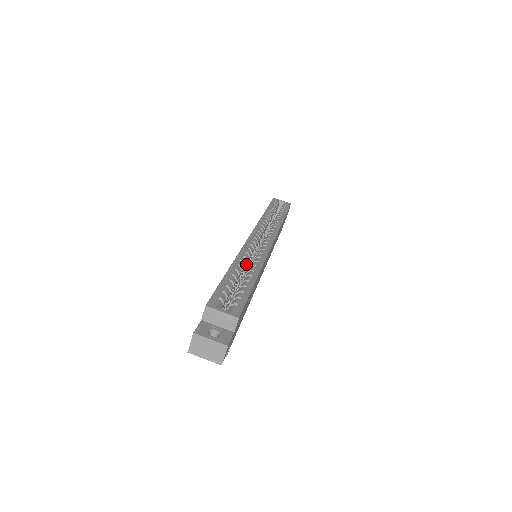
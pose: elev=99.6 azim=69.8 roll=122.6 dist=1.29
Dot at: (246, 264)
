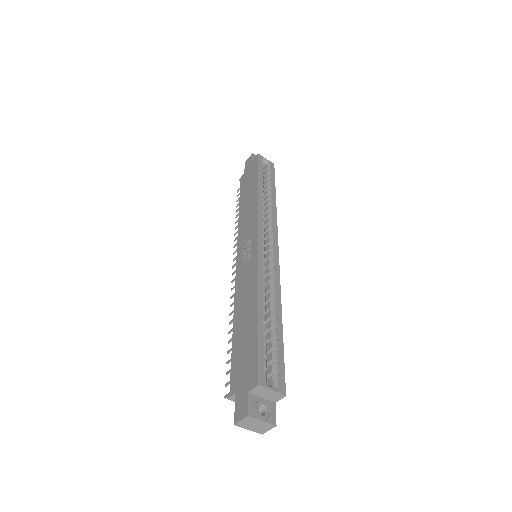
Dot at: occluded
